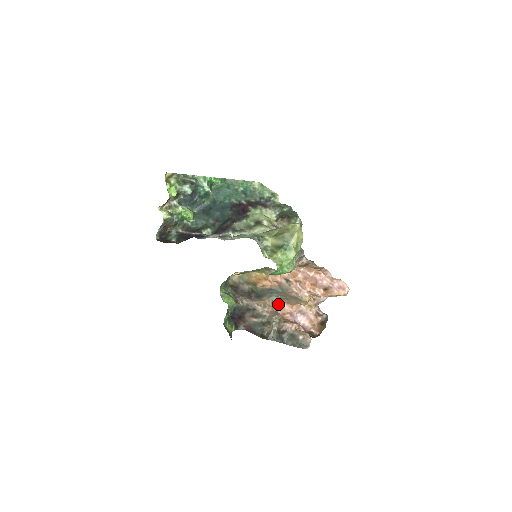
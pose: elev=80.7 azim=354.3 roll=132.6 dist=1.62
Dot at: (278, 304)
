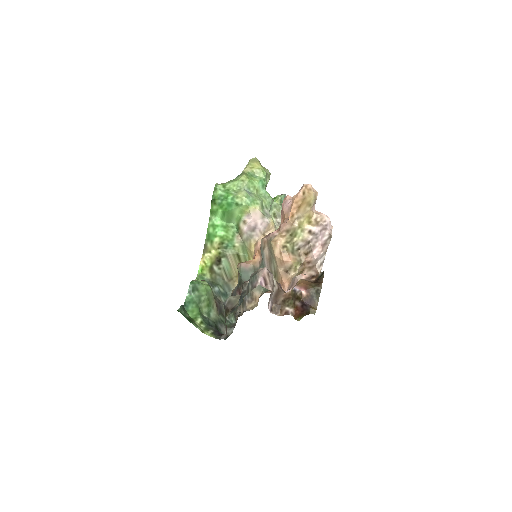
Dot at: (269, 291)
